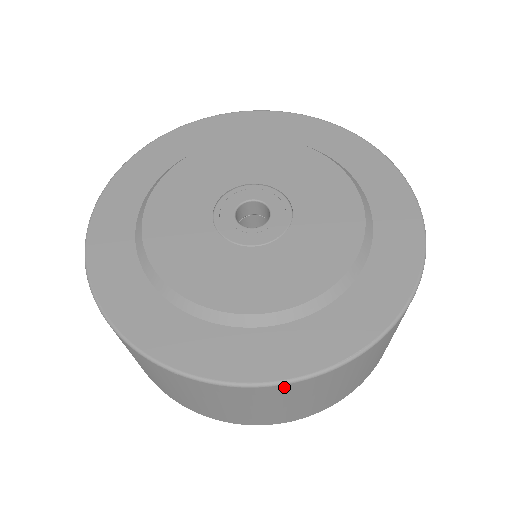
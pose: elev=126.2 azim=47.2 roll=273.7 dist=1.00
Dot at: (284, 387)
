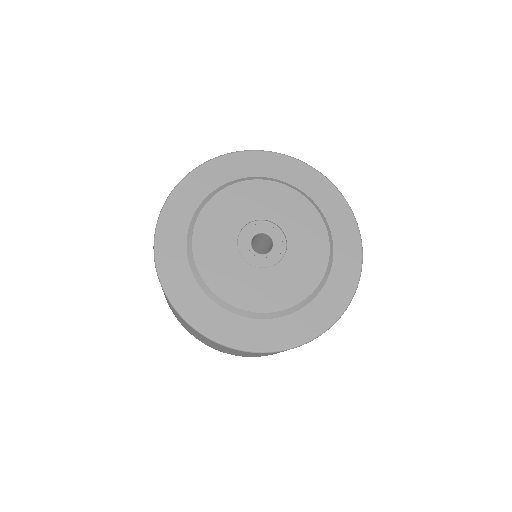
Dot at: (207, 339)
